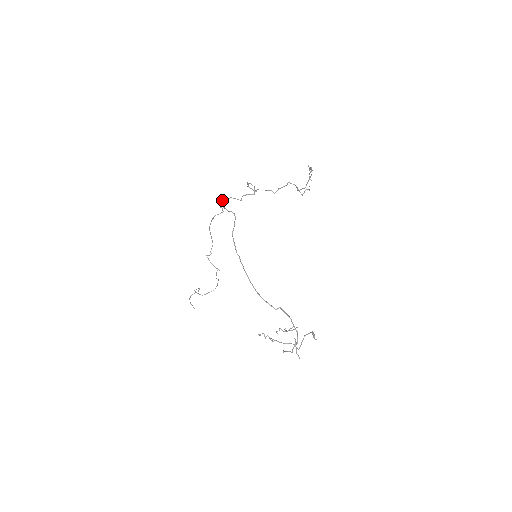
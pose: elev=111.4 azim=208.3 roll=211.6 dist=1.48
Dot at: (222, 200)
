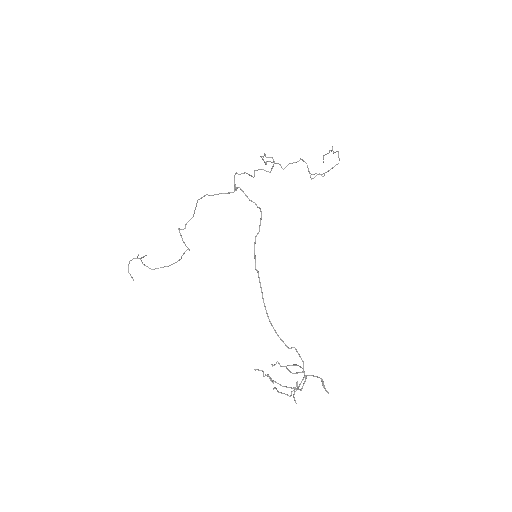
Dot at: (235, 174)
